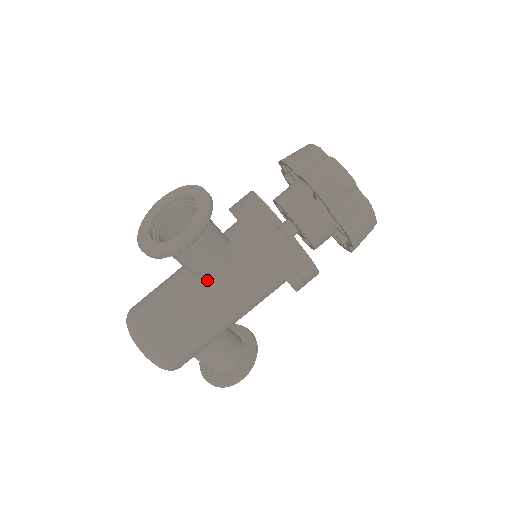
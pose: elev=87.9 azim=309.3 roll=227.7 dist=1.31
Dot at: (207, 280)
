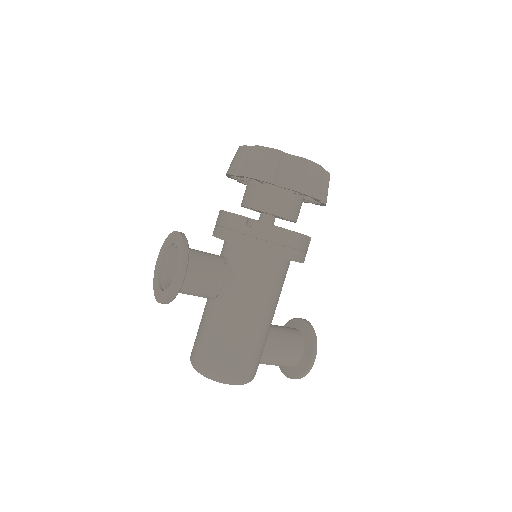
Dot at: (225, 296)
